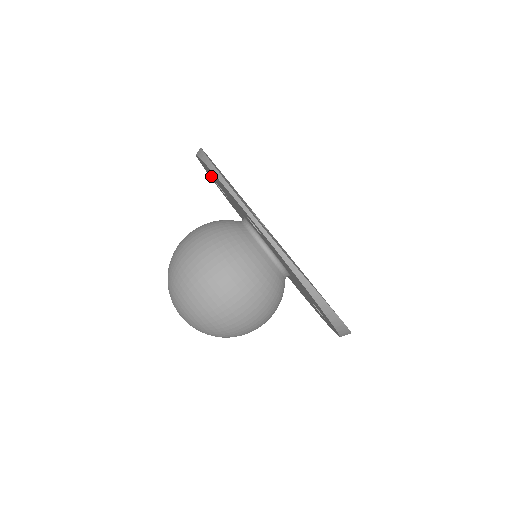
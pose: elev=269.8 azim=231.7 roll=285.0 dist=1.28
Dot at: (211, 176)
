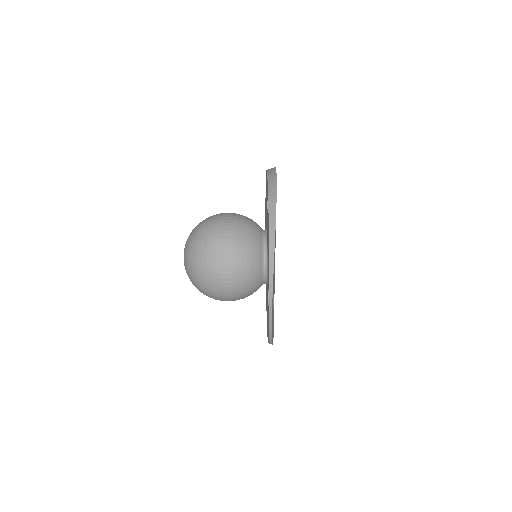
Dot at: occluded
